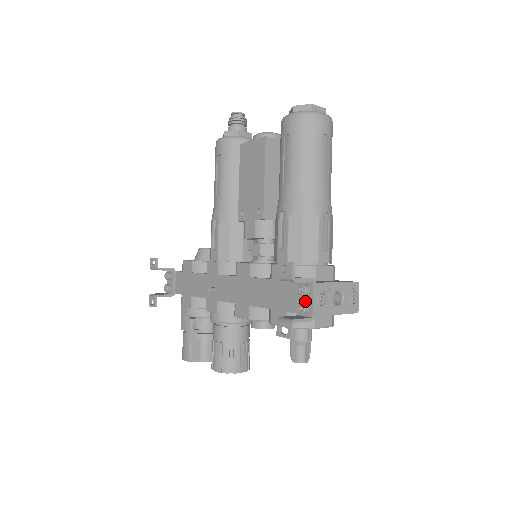
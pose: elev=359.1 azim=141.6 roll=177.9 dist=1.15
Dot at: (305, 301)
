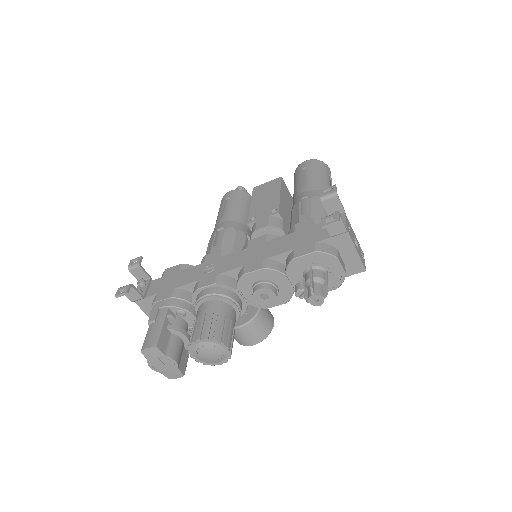
Dot at: occluded
